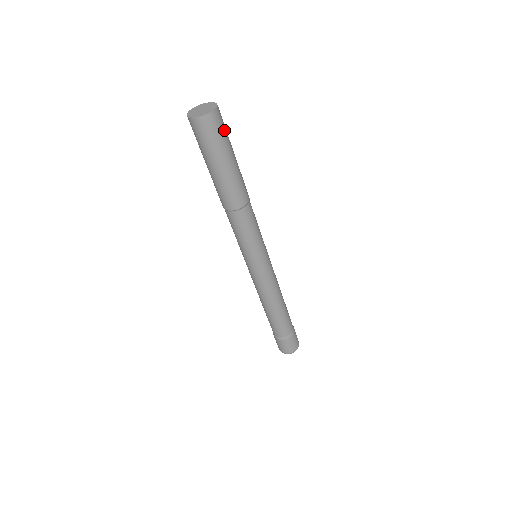
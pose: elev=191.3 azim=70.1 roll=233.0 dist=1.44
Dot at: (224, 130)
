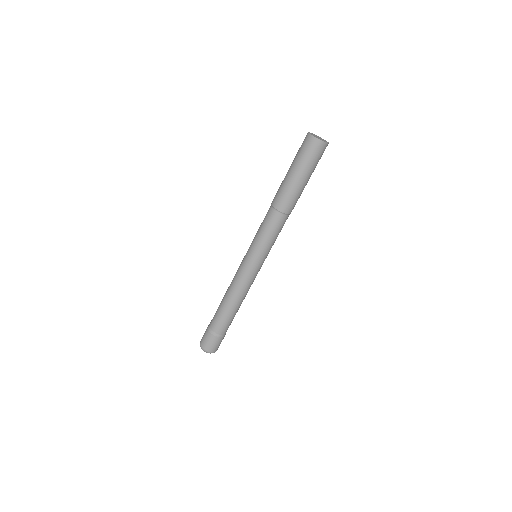
Dot at: occluded
